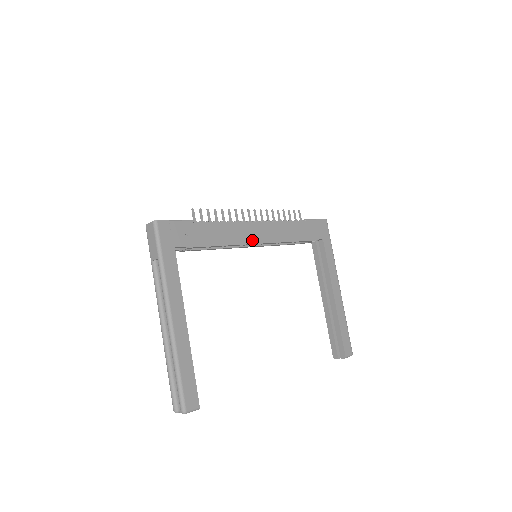
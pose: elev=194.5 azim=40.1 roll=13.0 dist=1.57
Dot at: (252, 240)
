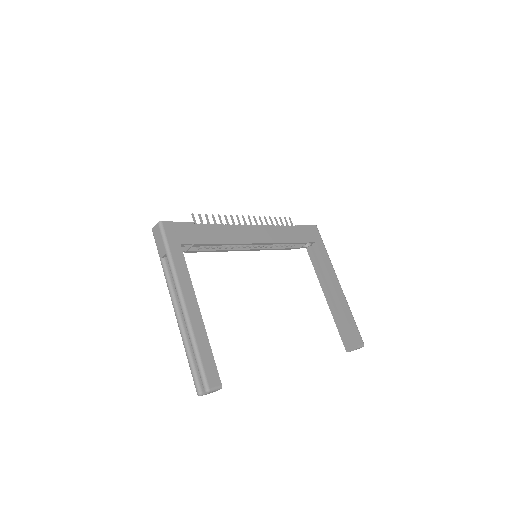
Dot at: (250, 240)
